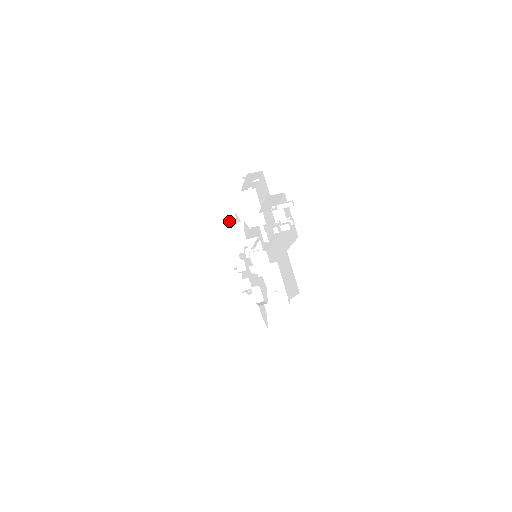
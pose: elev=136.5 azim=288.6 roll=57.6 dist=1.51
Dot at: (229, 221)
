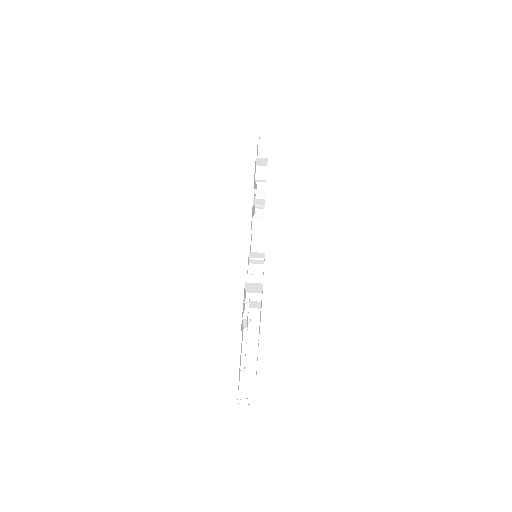
Dot at: occluded
